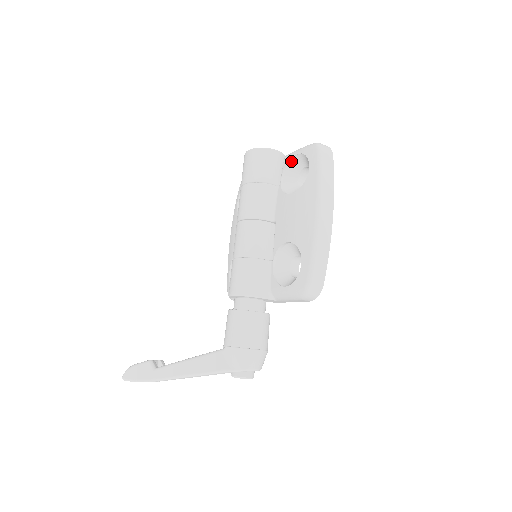
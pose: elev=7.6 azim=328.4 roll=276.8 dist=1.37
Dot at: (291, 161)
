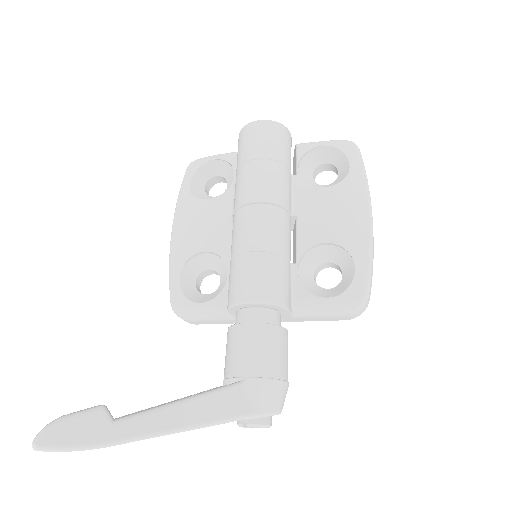
Dot at: (311, 151)
